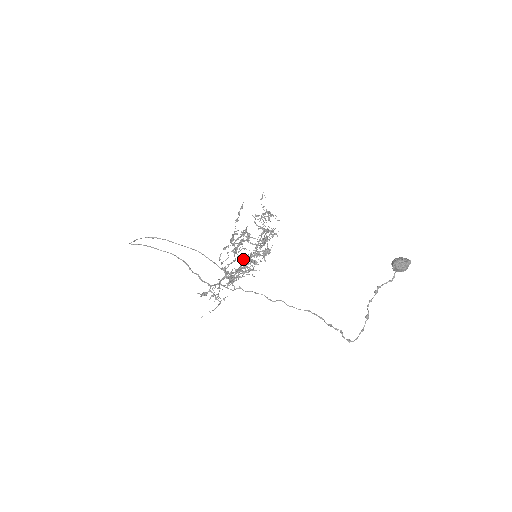
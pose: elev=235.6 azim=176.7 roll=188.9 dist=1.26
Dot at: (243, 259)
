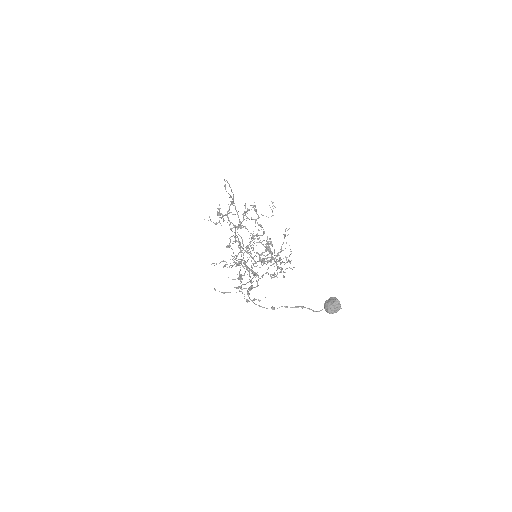
Dot at: occluded
